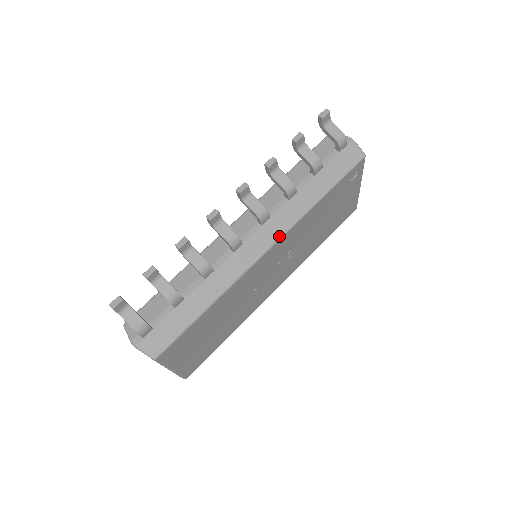
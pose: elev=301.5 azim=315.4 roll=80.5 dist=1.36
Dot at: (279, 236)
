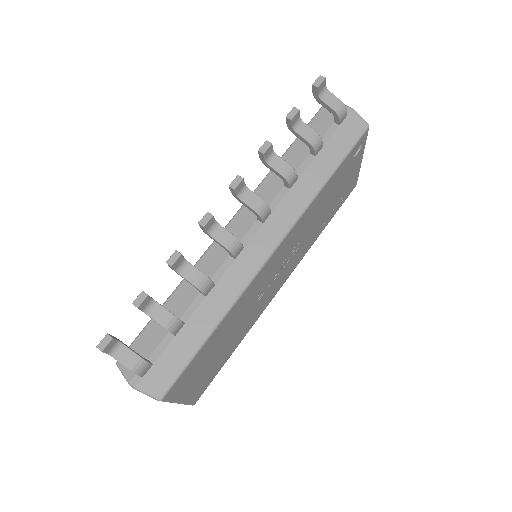
Dot at: (285, 233)
